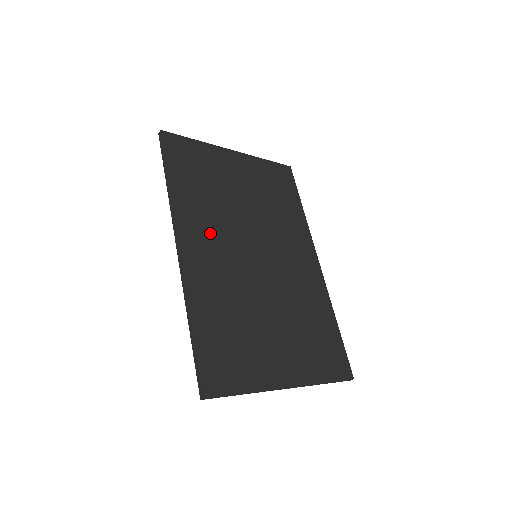
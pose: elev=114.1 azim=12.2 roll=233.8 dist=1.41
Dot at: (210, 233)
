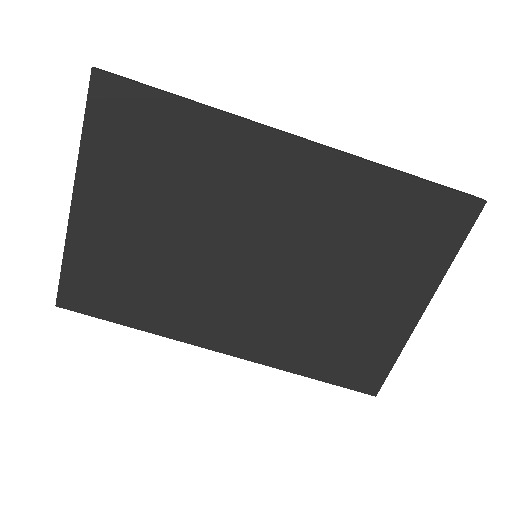
Dot at: (212, 310)
